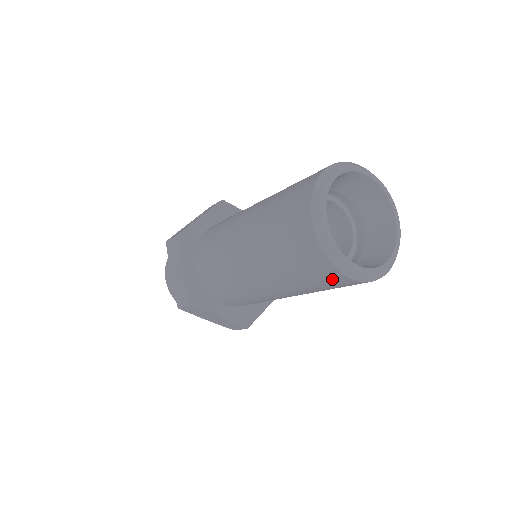
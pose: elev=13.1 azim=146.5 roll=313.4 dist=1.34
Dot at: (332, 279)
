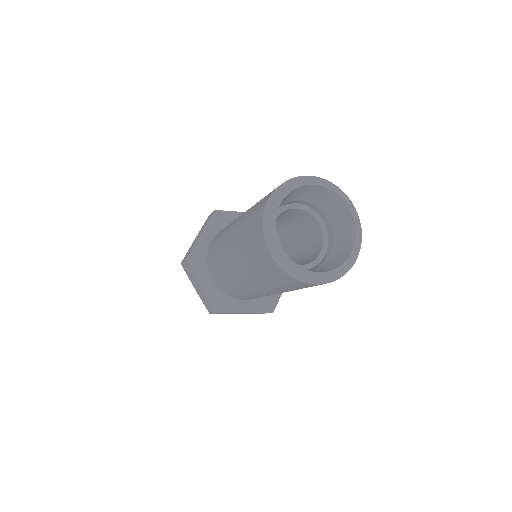
Dot at: (307, 286)
